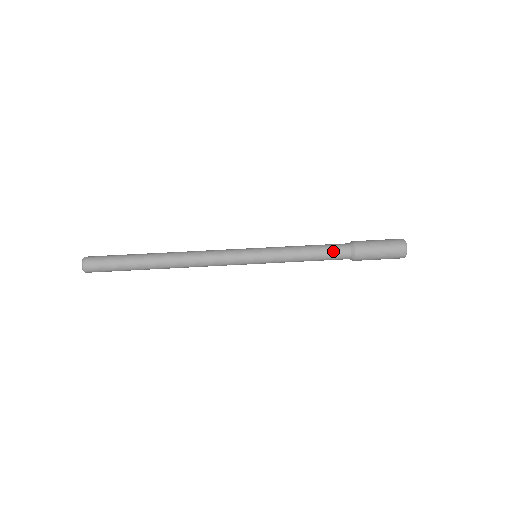
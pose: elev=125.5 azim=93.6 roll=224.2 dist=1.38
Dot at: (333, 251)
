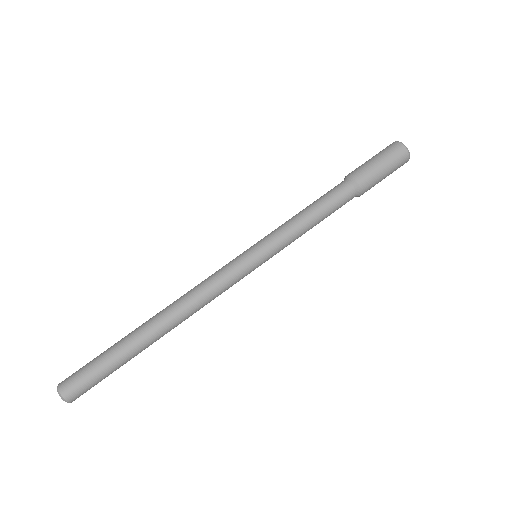
Dot at: (337, 202)
